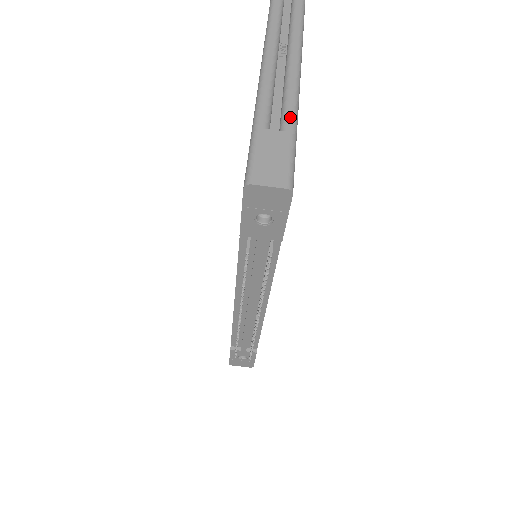
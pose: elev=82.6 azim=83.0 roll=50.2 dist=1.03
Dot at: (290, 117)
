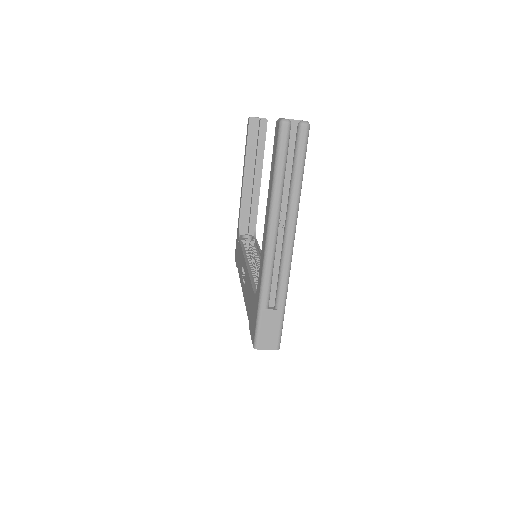
Dot at: (282, 298)
